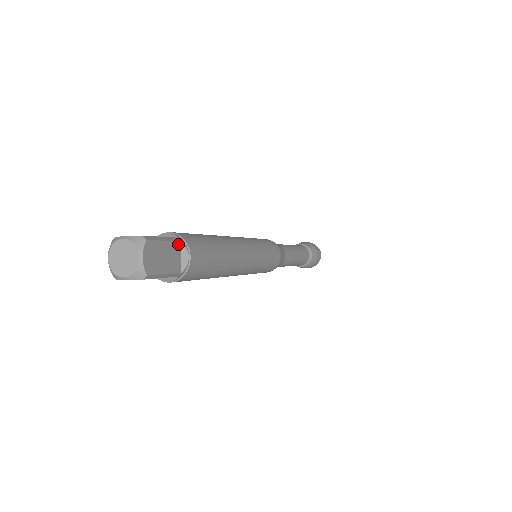
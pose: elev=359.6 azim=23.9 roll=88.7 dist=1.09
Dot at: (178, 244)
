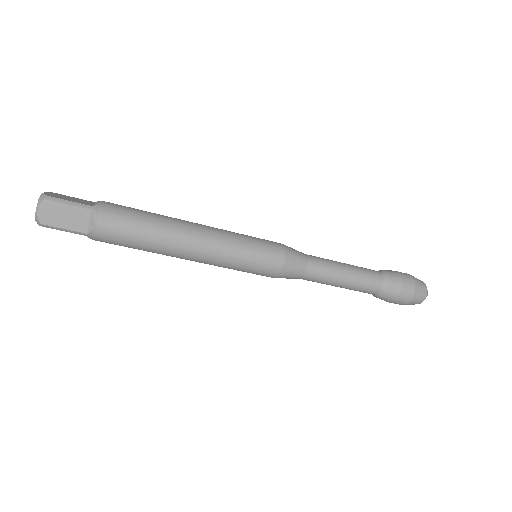
Dot at: (88, 211)
